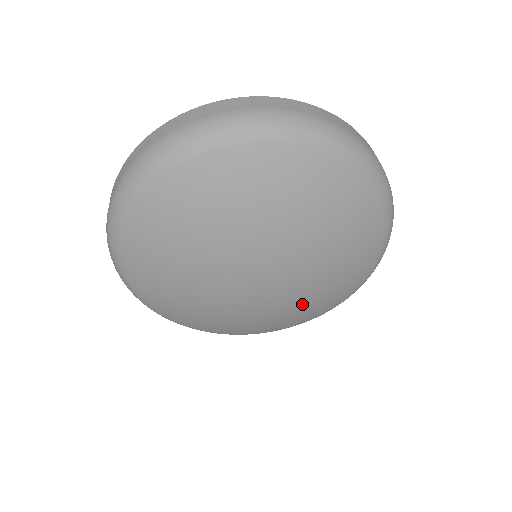
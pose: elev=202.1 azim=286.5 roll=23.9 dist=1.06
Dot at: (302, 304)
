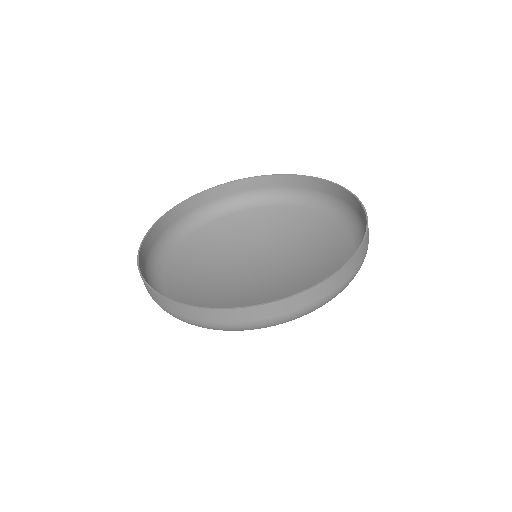
Dot at: (308, 254)
